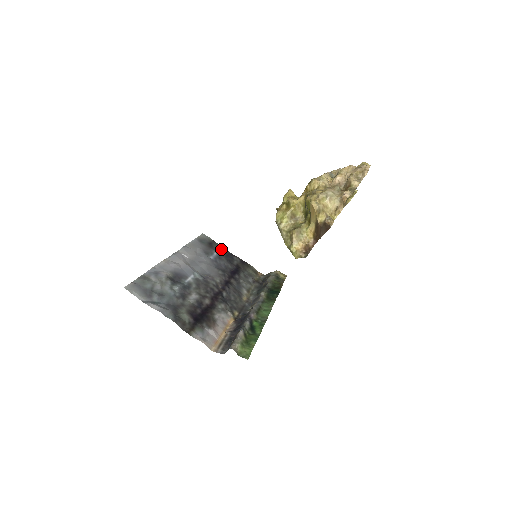
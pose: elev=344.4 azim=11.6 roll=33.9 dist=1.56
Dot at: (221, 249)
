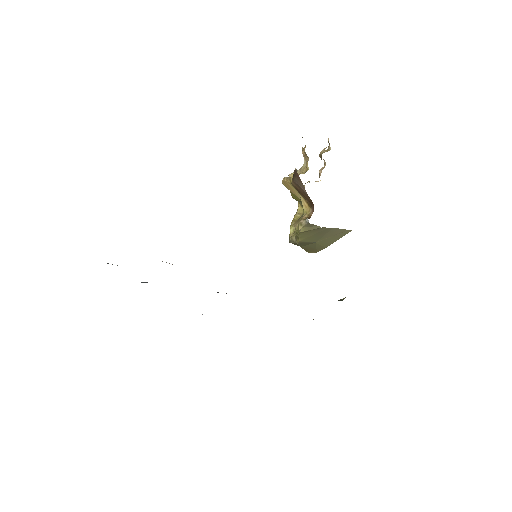
Dot at: occluded
